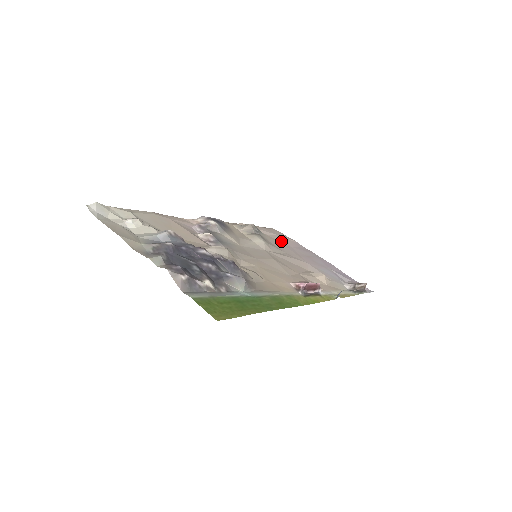
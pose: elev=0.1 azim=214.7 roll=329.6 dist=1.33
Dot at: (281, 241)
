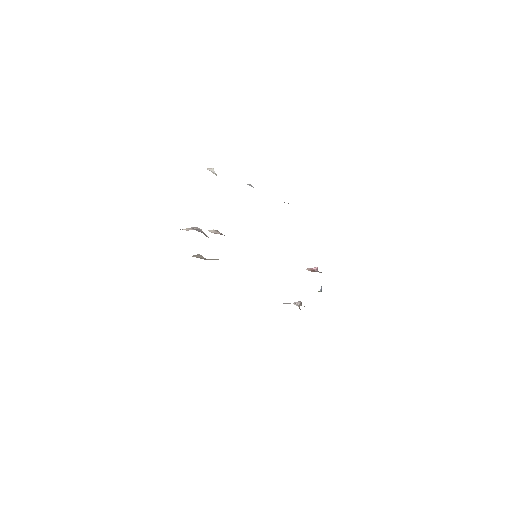
Dot at: occluded
